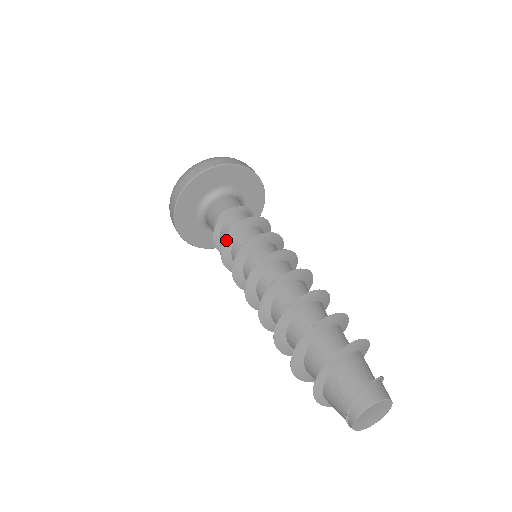
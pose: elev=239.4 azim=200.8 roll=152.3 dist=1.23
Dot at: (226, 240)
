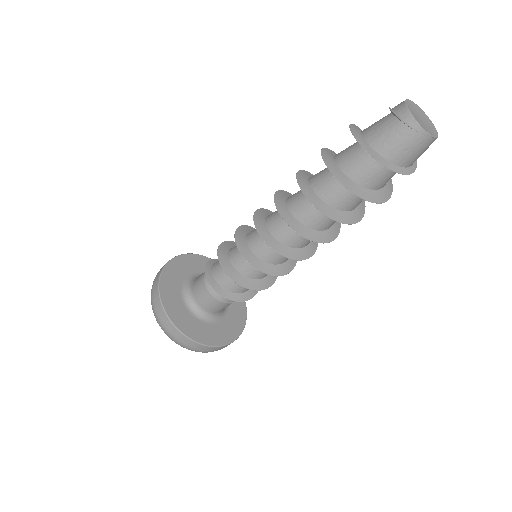
Dot at: (221, 260)
